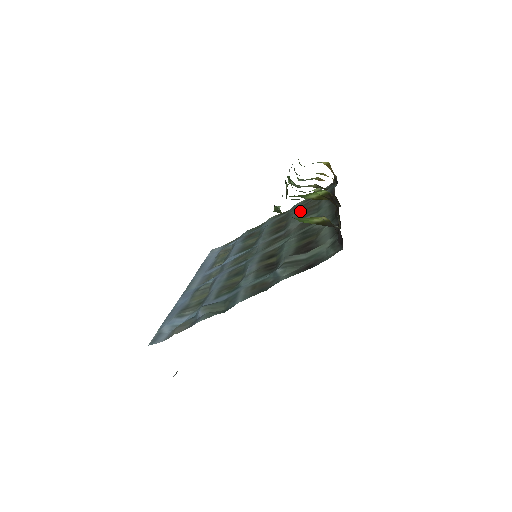
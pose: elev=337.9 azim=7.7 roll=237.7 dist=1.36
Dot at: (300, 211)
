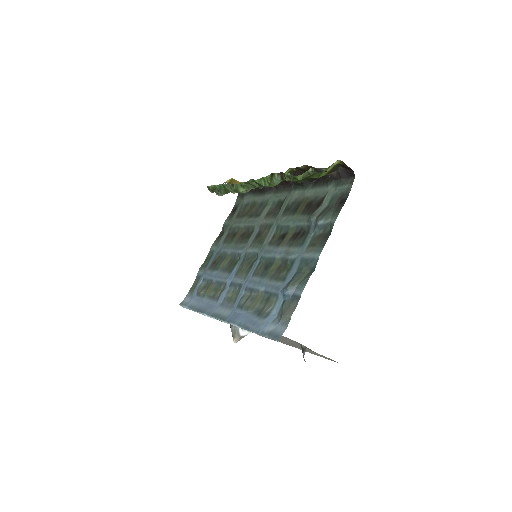
Dot at: (244, 218)
